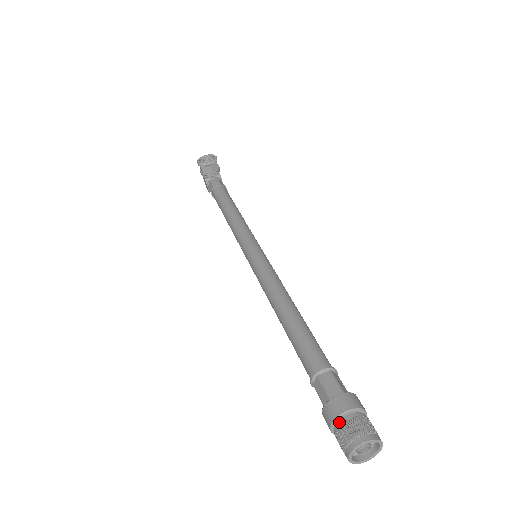
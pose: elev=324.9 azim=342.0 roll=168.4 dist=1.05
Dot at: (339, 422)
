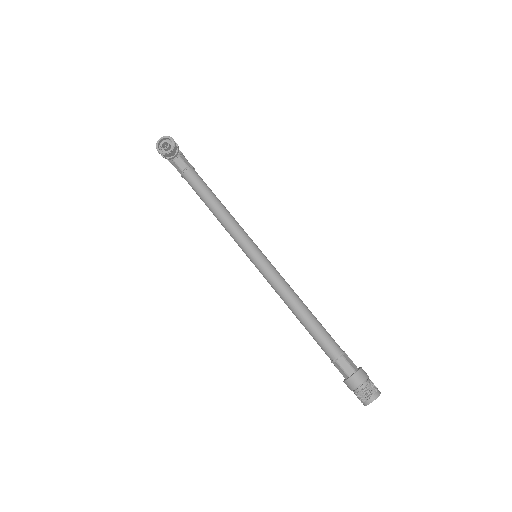
Dot at: (357, 390)
